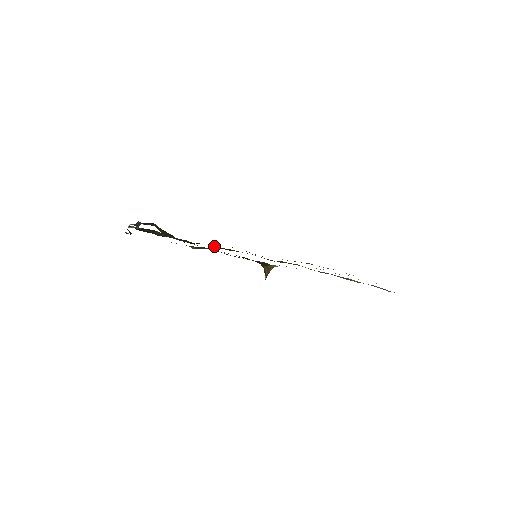
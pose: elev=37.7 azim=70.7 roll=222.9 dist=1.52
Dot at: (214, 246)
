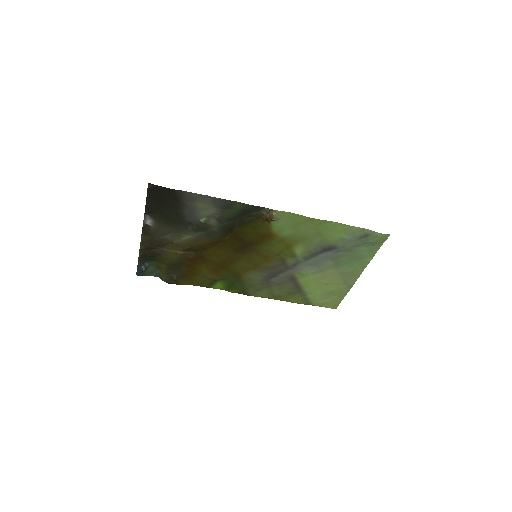
Dot at: (217, 254)
